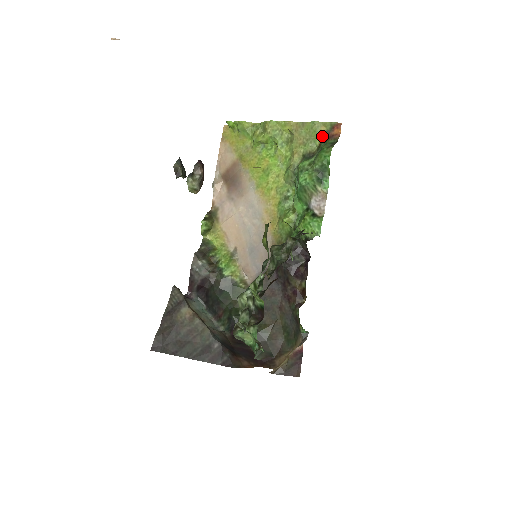
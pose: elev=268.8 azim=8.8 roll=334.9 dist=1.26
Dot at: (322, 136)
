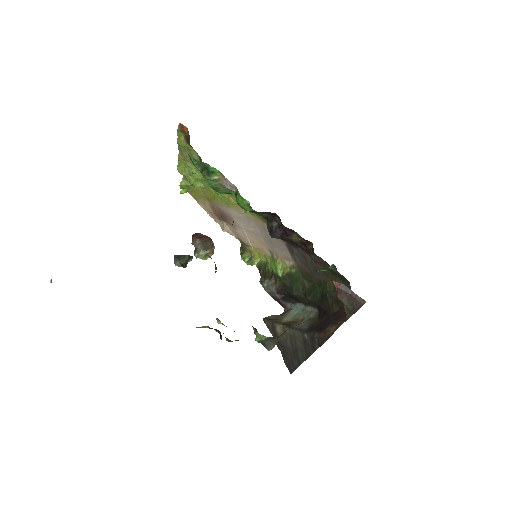
Dot at: (187, 143)
